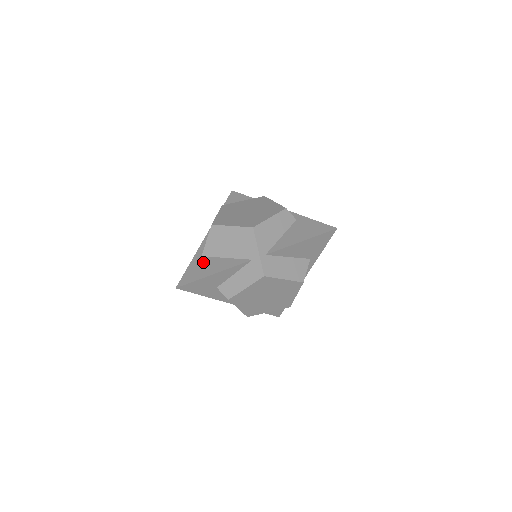
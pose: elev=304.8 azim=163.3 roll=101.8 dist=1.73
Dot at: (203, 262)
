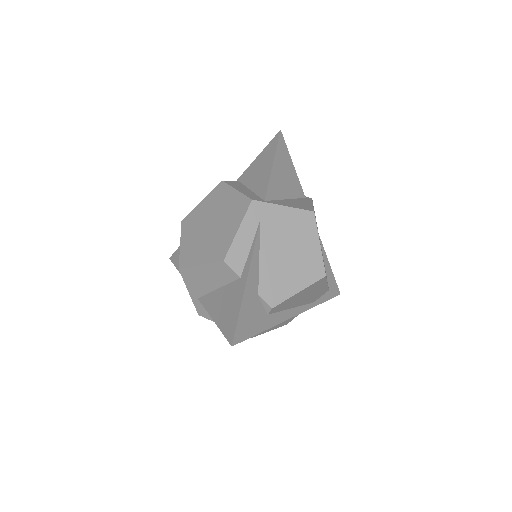
Dot at: occluded
